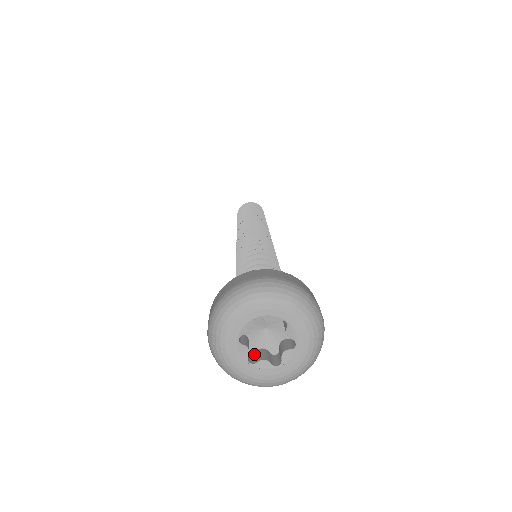
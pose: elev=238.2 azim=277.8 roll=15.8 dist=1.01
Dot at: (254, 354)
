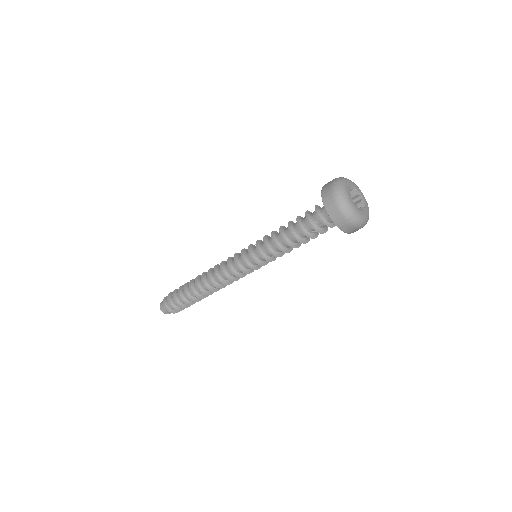
Dot at: occluded
